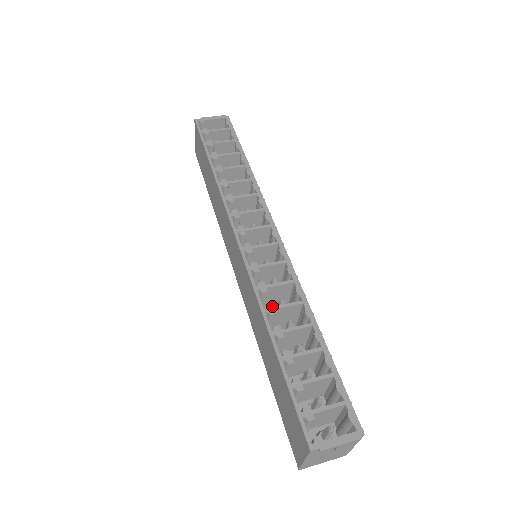
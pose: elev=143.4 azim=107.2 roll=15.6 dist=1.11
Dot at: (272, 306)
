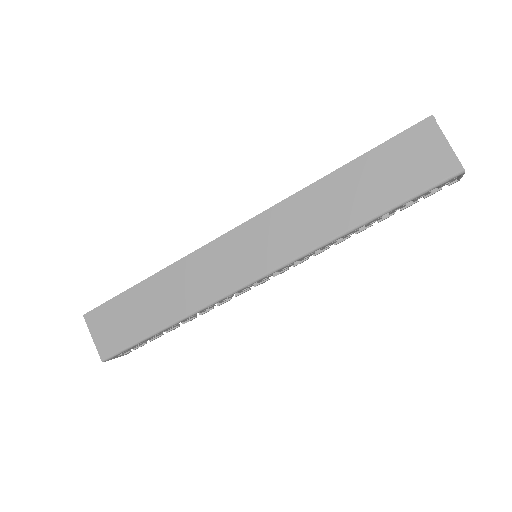
Dot at: occluded
